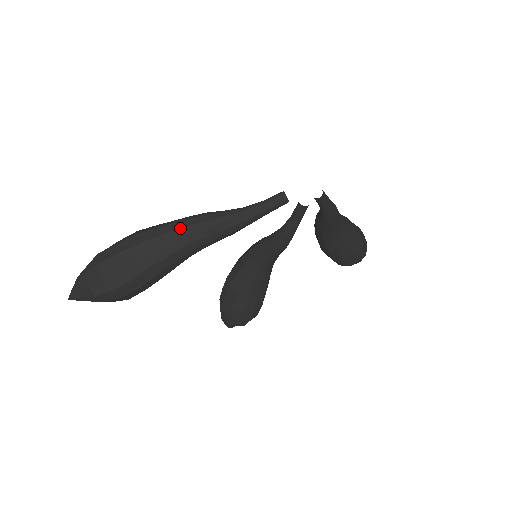
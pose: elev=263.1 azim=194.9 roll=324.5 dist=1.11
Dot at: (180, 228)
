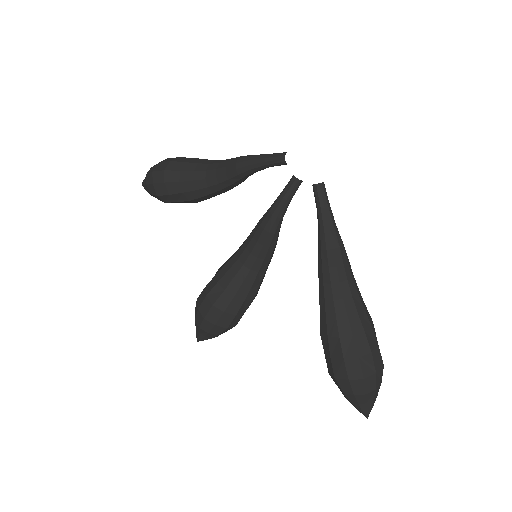
Dot at: (220, 160)
